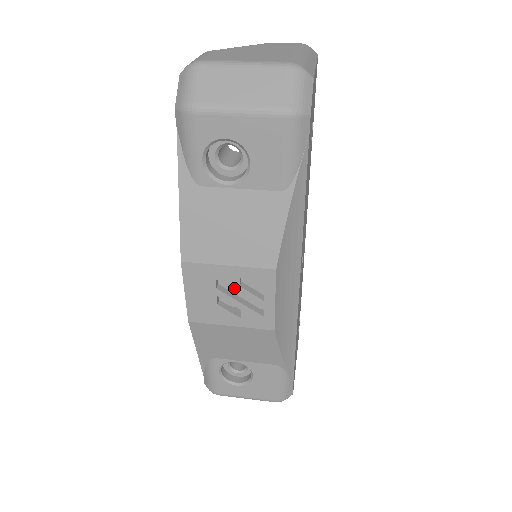
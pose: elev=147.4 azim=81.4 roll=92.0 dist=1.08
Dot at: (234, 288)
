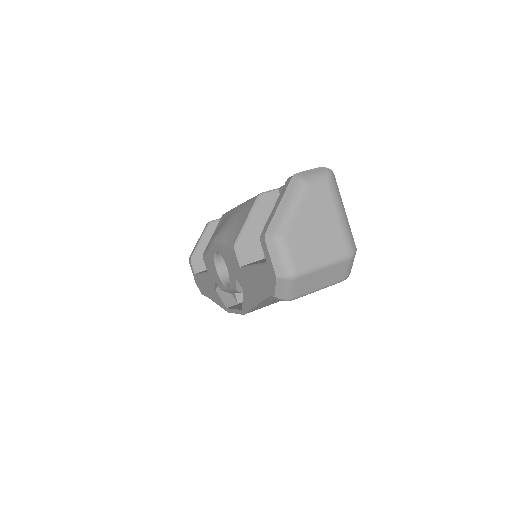
Dot at: occluded
